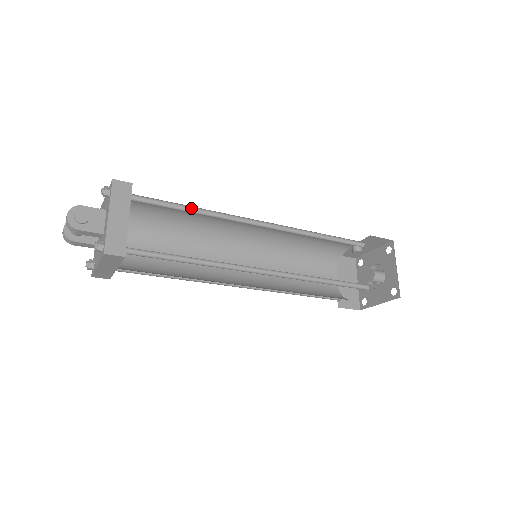
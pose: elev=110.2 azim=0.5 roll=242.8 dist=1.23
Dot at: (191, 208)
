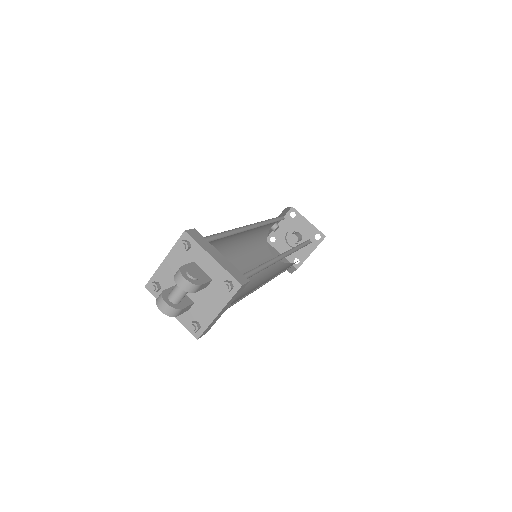
Dot at: (221, 234)
